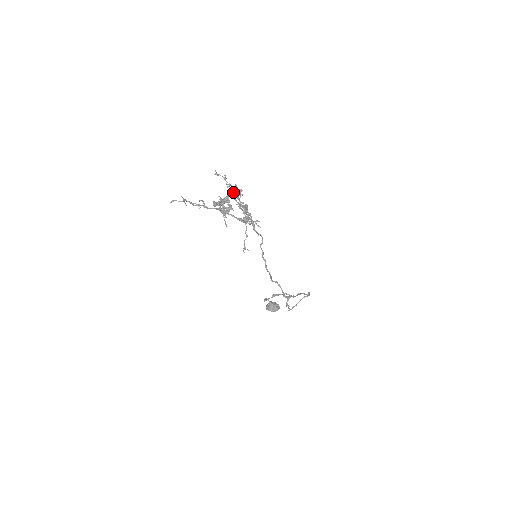
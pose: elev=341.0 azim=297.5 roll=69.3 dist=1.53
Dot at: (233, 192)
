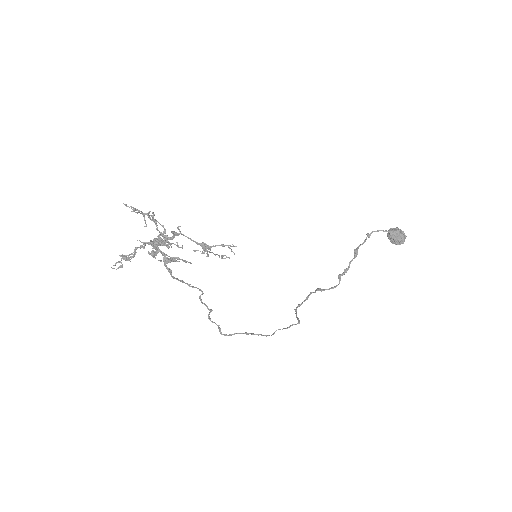
Dot at: (155, 243)
